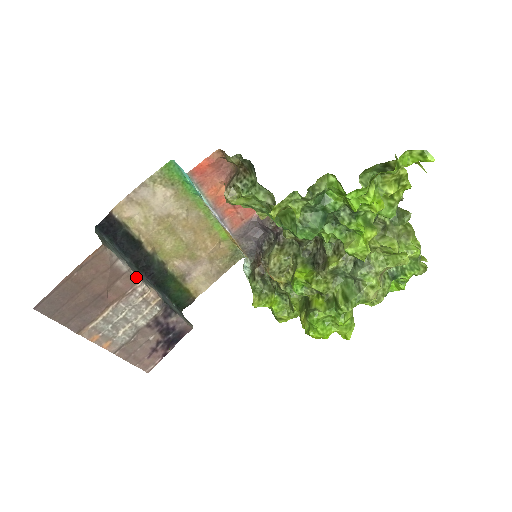
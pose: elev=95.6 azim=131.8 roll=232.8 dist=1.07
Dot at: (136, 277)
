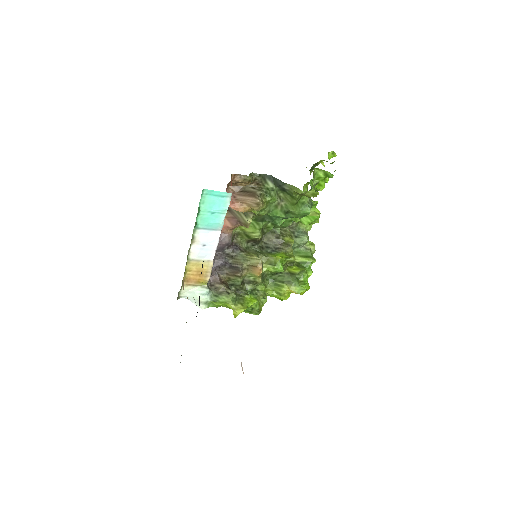
Dot at: occluded
